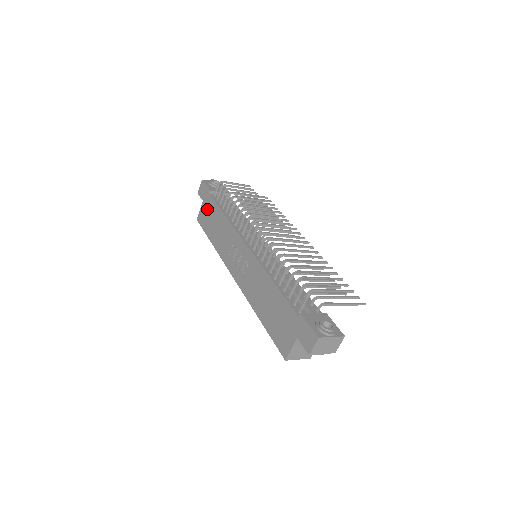
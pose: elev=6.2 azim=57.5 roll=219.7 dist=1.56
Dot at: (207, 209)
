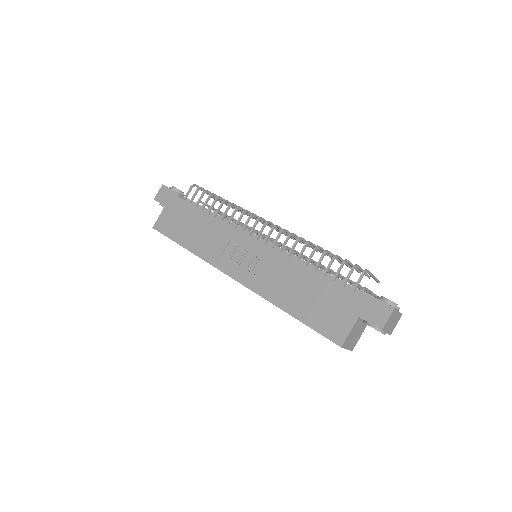
Dot at: (175, 213)
